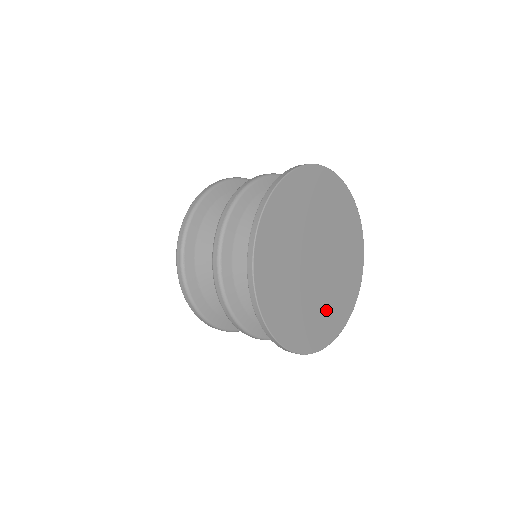
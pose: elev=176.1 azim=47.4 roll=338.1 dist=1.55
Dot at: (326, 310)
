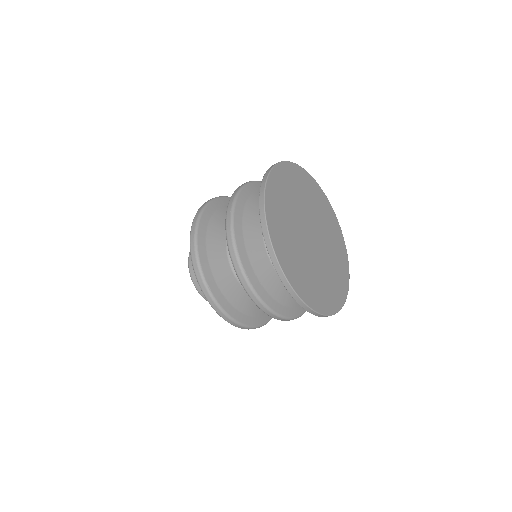
Dot at: (333, 273)
